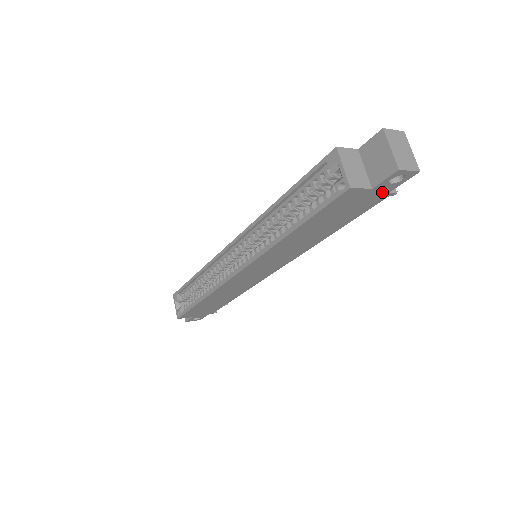
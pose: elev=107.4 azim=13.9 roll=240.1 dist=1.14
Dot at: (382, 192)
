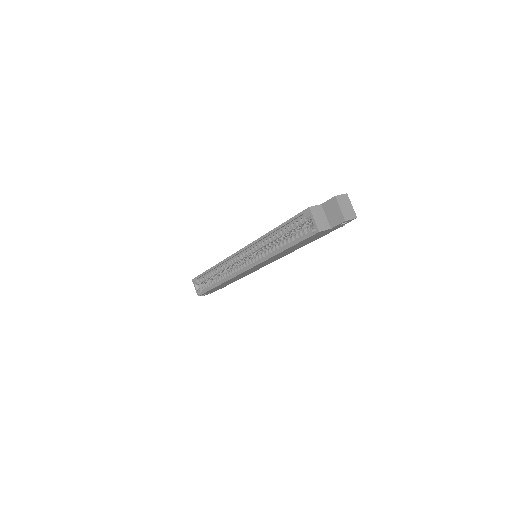
Dot at: (337, 227)
